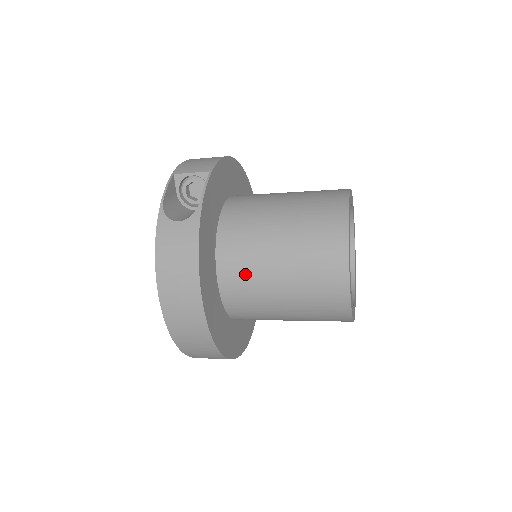
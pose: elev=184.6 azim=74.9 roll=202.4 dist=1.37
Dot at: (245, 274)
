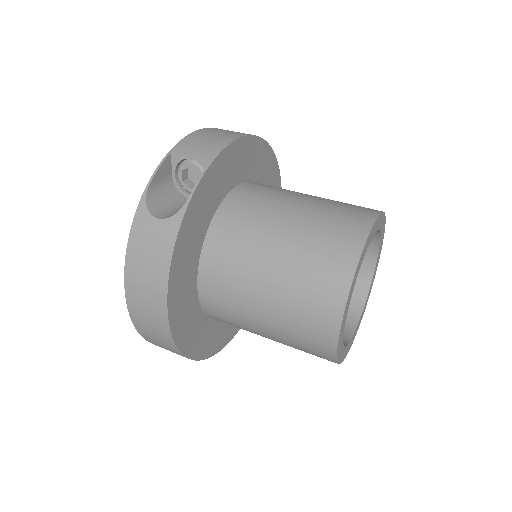
Dot at: (227, 288)
